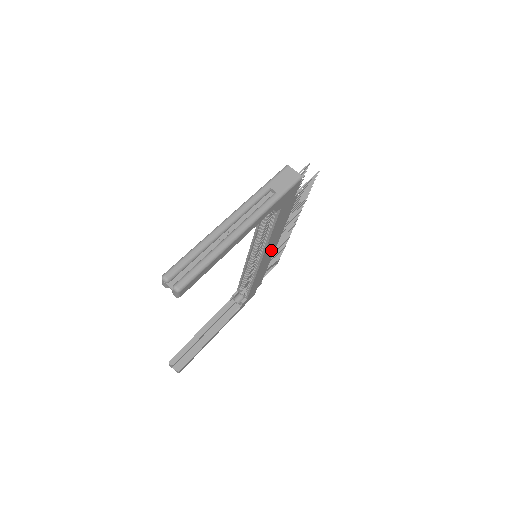
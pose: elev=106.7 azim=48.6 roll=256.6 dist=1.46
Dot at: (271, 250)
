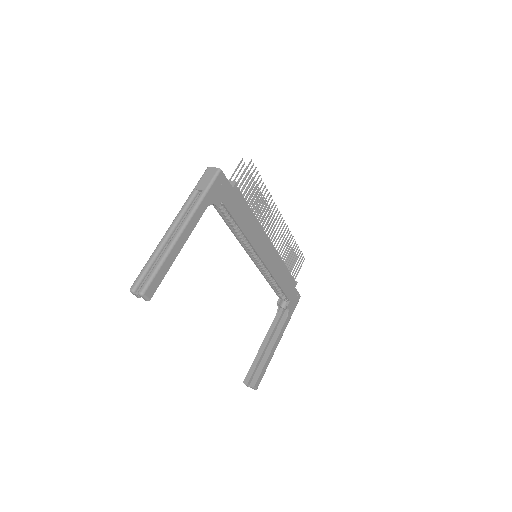
Dot at: (265, 245)
